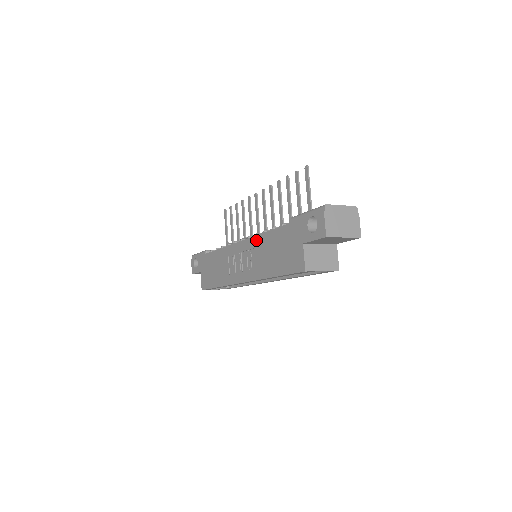
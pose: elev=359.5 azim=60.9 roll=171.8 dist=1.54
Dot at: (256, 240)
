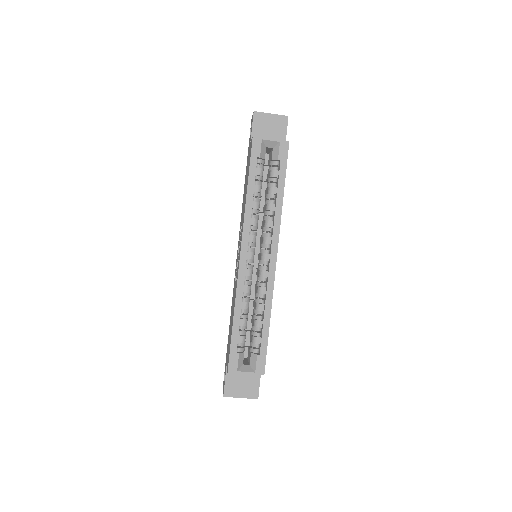
Dot at: occluded
